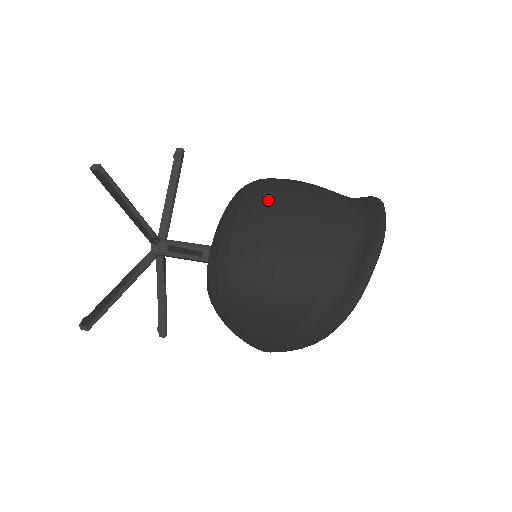
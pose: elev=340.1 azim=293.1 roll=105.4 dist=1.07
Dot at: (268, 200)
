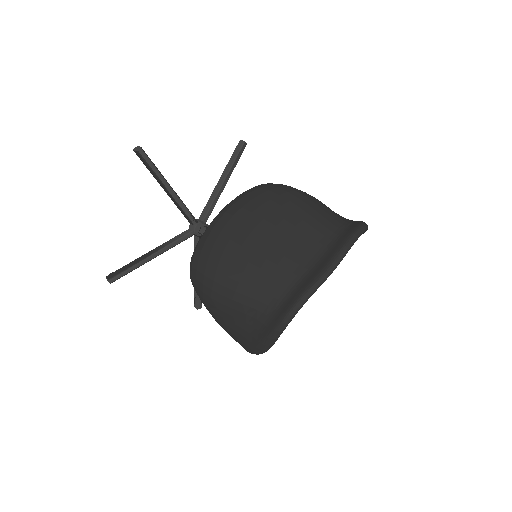
Dot at: (255, 205)
